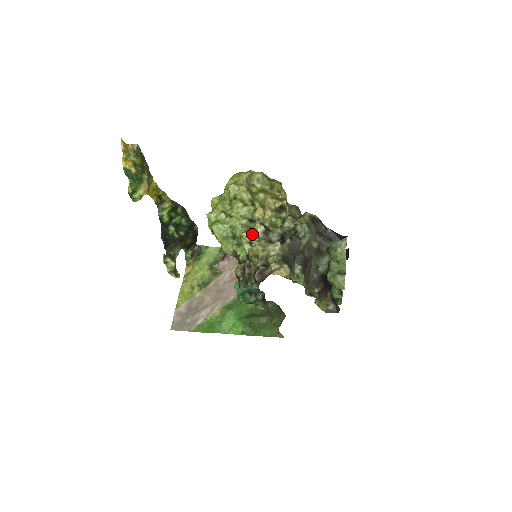
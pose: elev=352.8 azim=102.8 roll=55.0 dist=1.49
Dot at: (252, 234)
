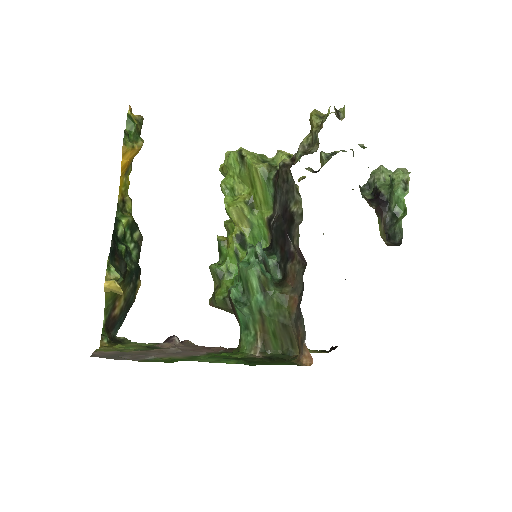
Dot at: occluded
